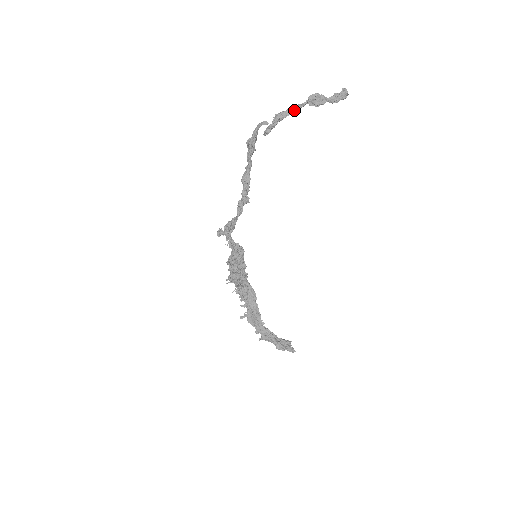
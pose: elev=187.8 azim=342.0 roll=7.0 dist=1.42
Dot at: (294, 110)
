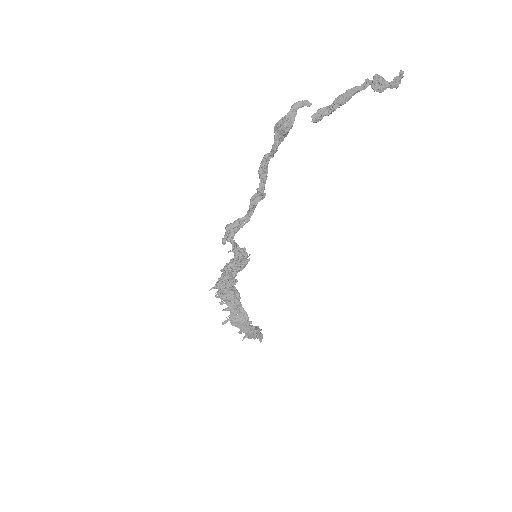
Dot at: (354, 94)
